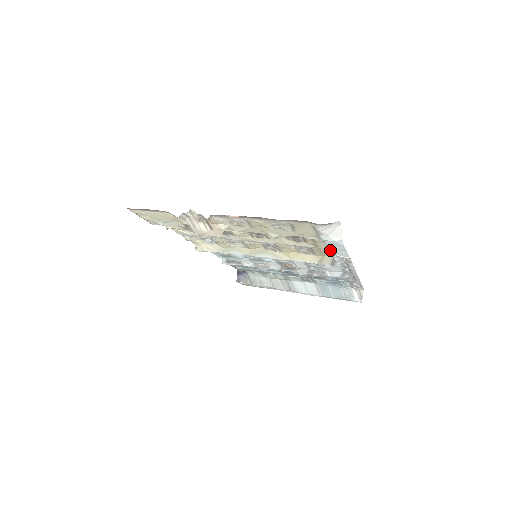
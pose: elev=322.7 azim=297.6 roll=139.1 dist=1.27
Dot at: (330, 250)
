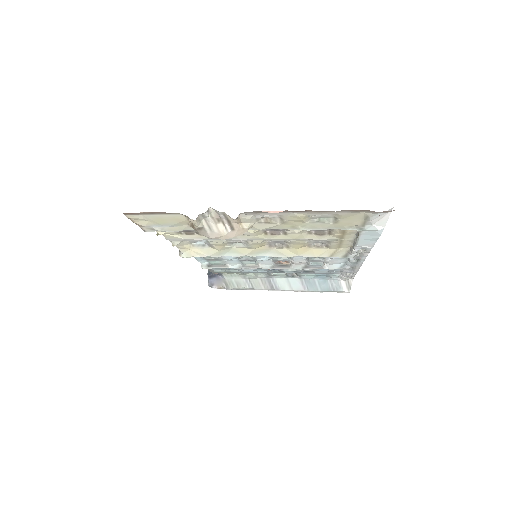
Dot at: (359, 241)
